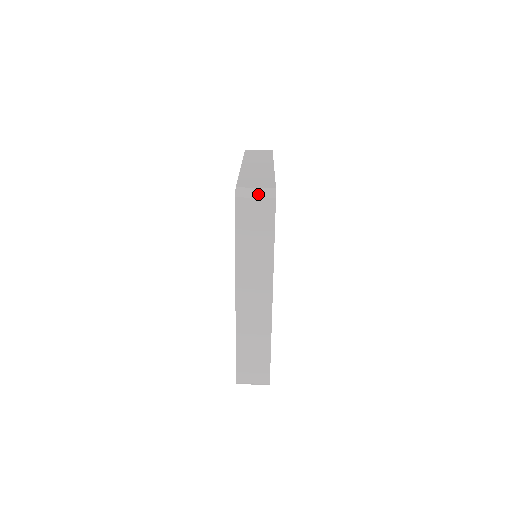
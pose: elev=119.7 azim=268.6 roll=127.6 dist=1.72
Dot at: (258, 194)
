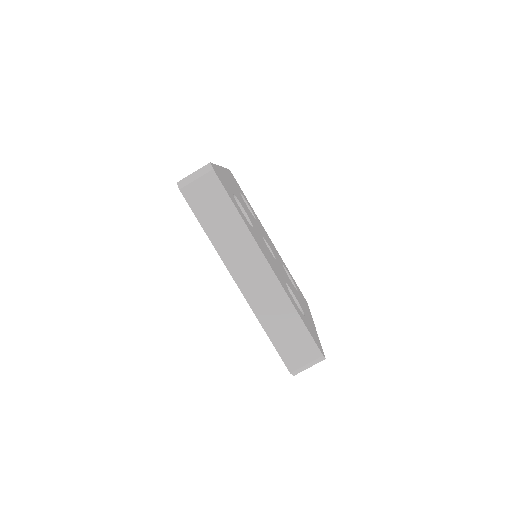
Dot at: (310, 366)
